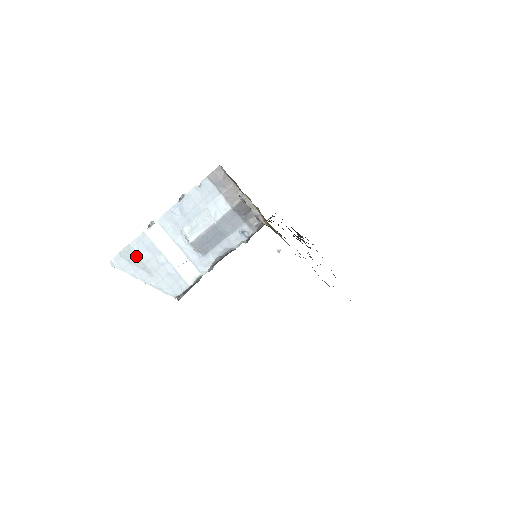
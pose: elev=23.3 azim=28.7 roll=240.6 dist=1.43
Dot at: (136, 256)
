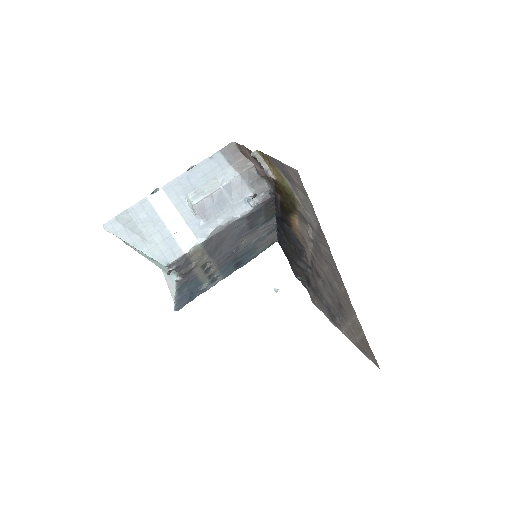
Dot at: (133, 220)
